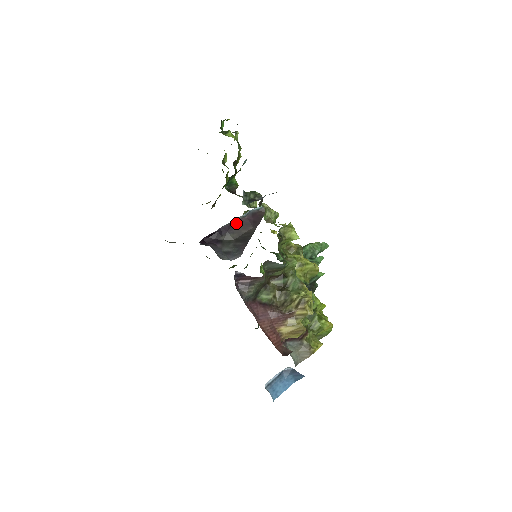
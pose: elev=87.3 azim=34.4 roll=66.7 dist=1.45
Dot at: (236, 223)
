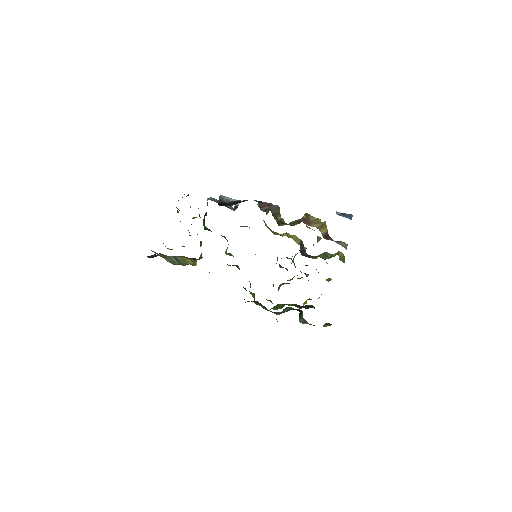
Dot at: (230, 203)
